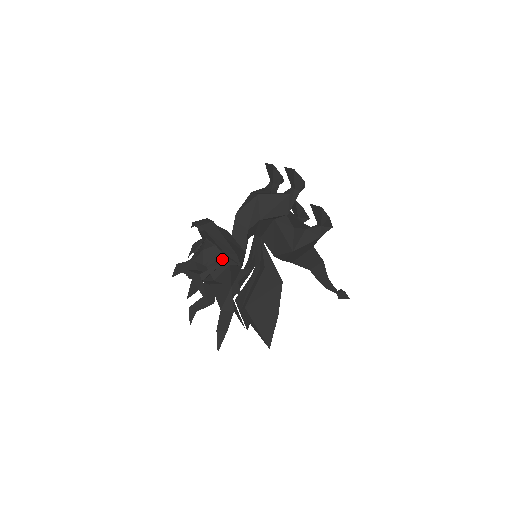
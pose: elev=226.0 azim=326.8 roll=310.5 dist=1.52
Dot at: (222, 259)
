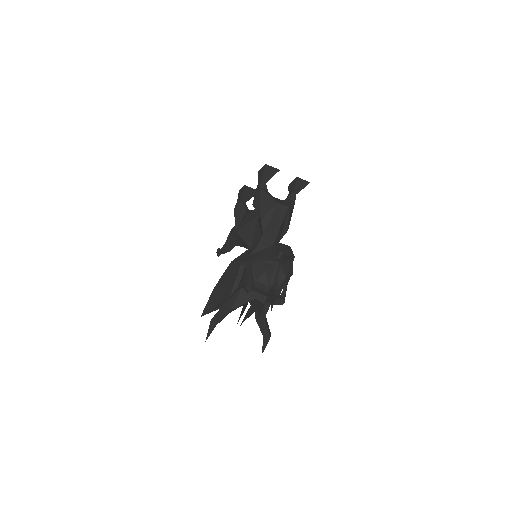
Dot at: occluded
